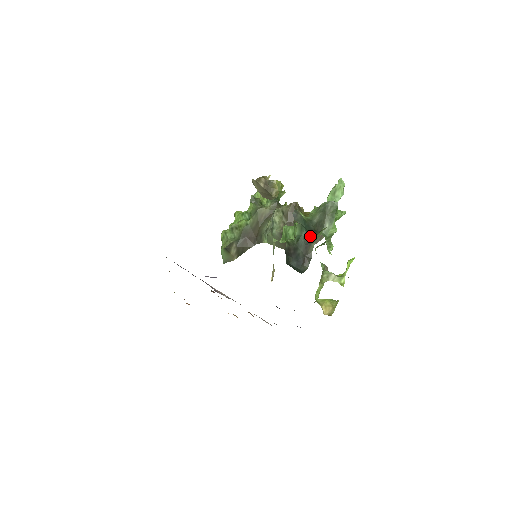
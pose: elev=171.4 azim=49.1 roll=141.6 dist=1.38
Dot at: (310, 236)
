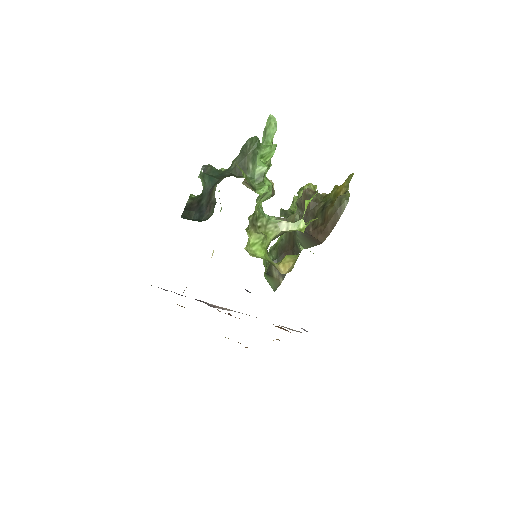
Dot at: (217, 181)
